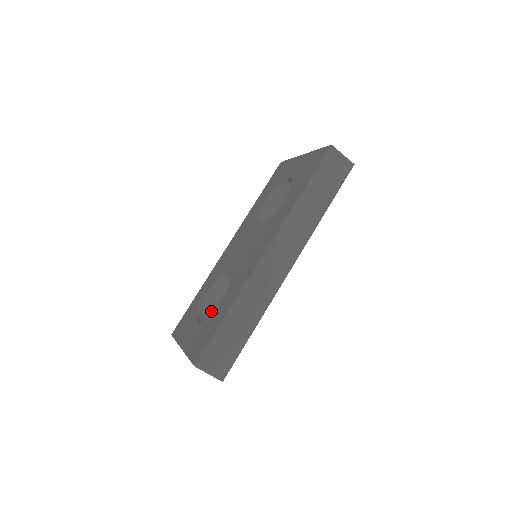
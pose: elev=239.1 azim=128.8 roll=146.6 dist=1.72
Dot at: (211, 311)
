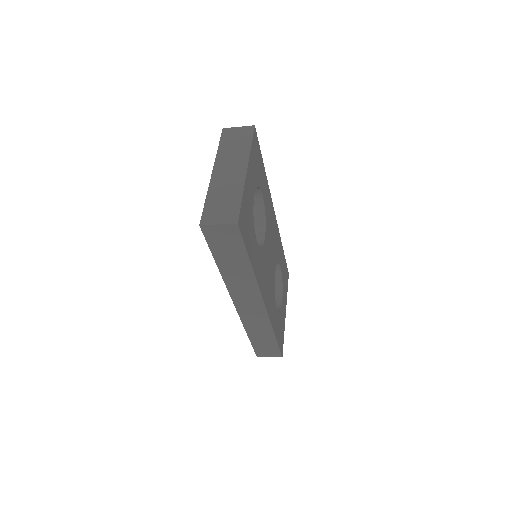
Dot at: occluded
